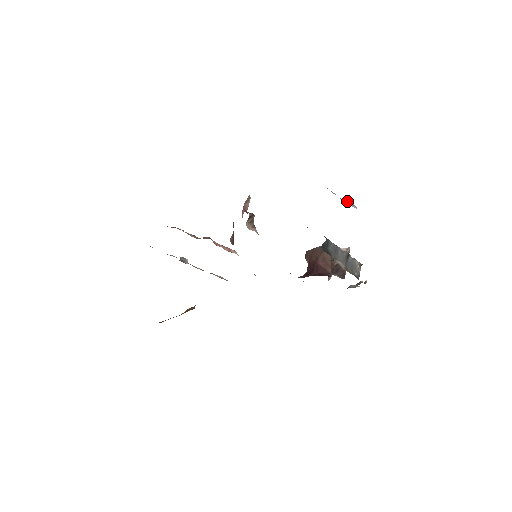
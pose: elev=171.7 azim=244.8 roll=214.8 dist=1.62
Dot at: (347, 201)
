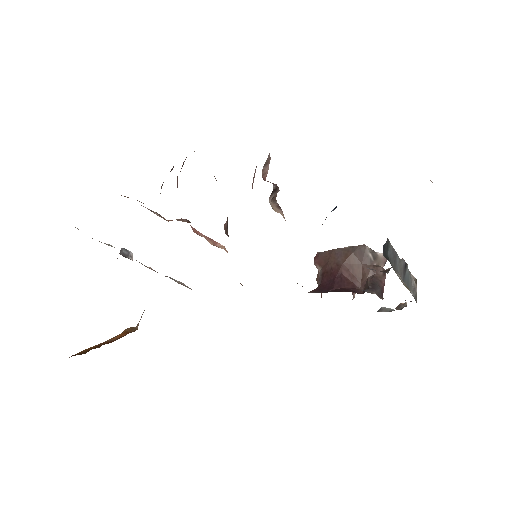
Dot at: (430, 180)
